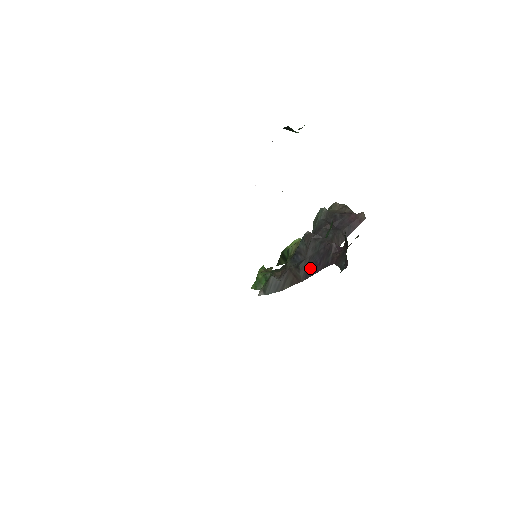
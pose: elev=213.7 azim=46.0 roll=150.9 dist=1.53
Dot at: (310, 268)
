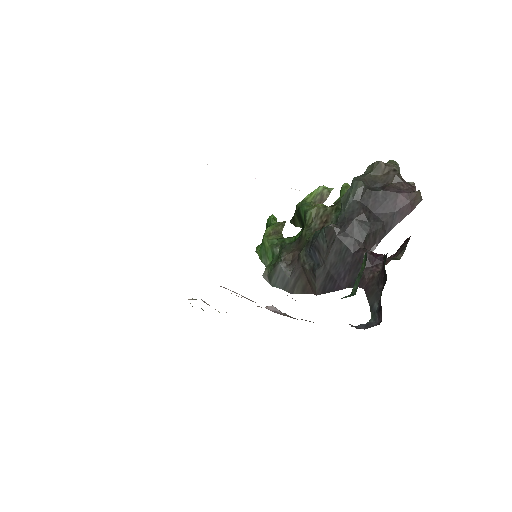
Dot at: (330, 281)
